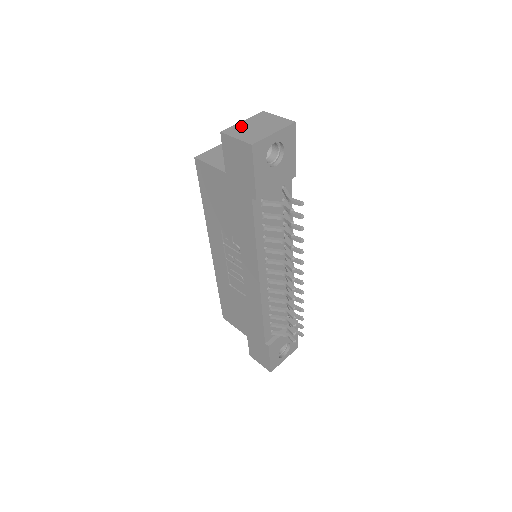
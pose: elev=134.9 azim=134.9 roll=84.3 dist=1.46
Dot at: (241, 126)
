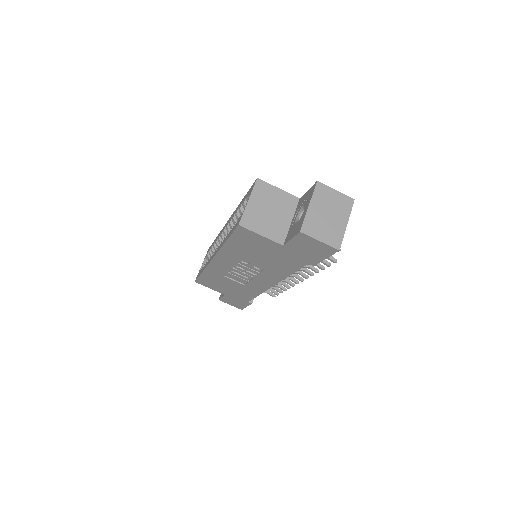
Dot at: (313, 217)
